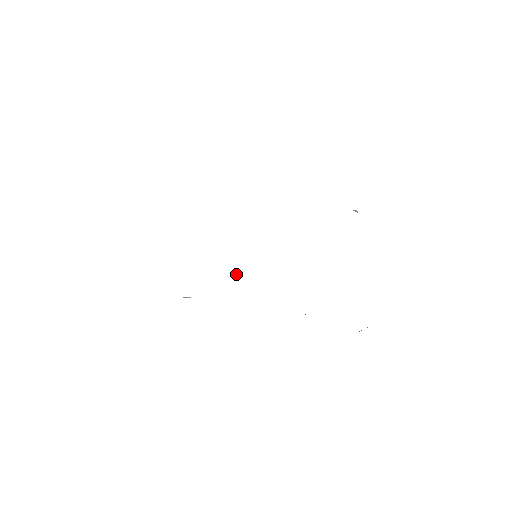
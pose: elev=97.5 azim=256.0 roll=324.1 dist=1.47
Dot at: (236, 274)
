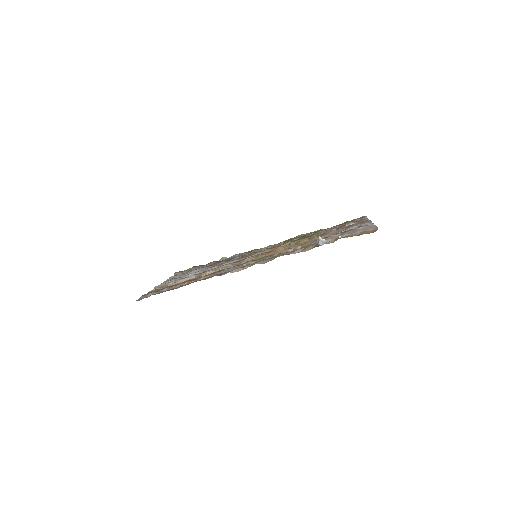
Dot at: (247, 256)
